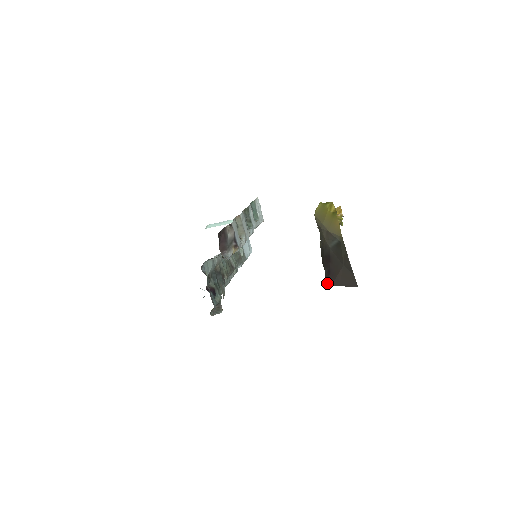
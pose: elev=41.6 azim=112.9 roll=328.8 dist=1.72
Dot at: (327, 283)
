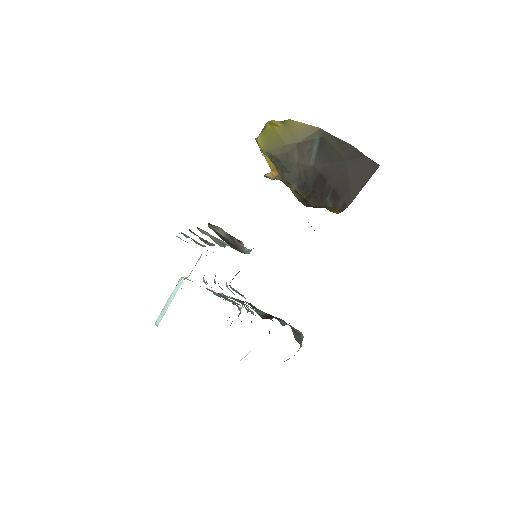
Dot at: (343, 208)
